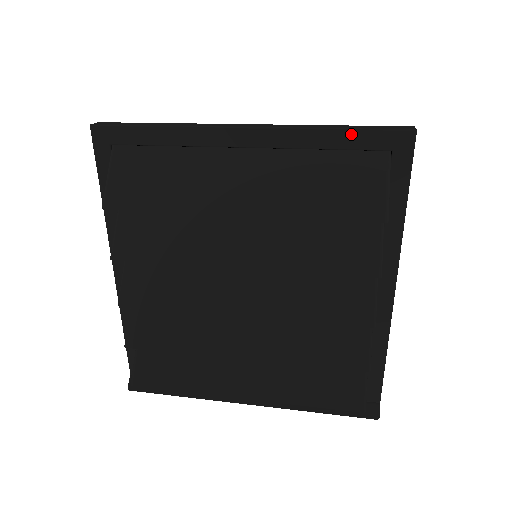
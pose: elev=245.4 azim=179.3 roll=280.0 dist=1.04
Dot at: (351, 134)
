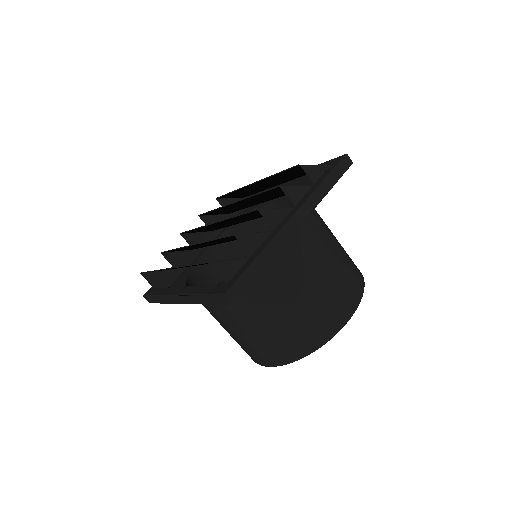
Dot at: (321, 164)
